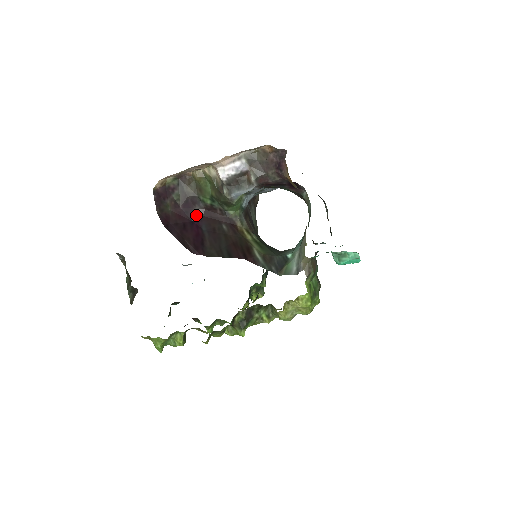
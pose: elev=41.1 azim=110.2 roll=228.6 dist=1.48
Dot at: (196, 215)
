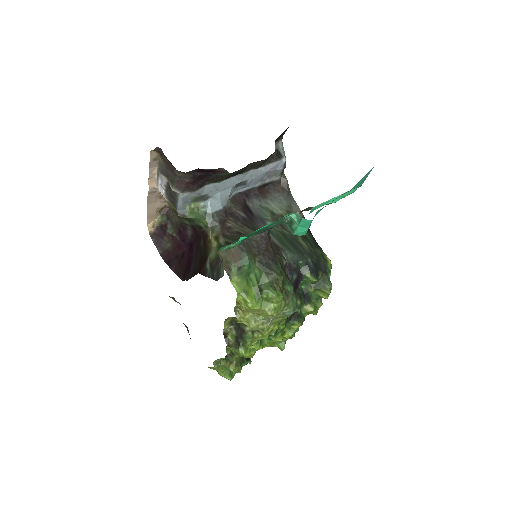
Dot at: (191, 239)
